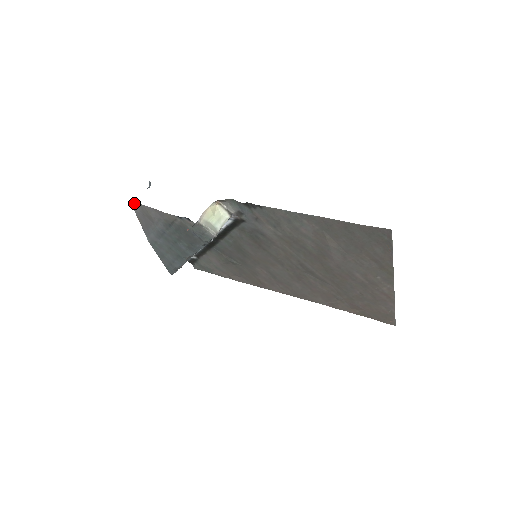
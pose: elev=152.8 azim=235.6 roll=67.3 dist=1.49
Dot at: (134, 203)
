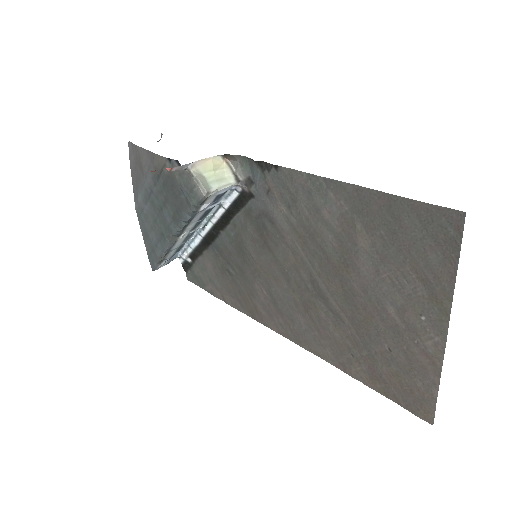
Dot at: (131, 146)
